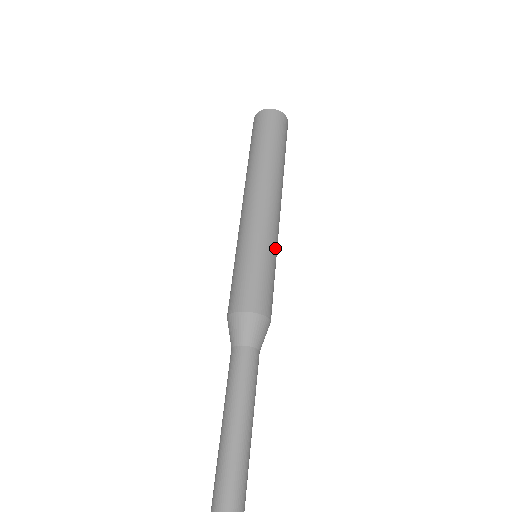
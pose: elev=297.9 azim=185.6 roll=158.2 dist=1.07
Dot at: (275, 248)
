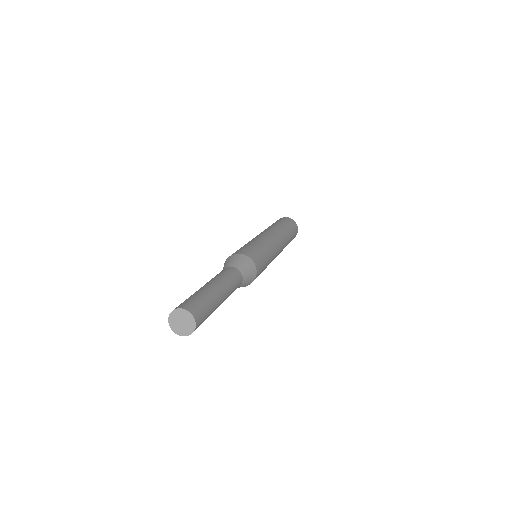
Dot at: (271, 261)
